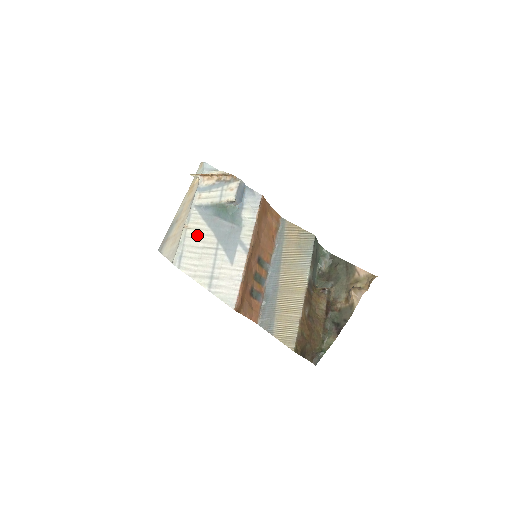
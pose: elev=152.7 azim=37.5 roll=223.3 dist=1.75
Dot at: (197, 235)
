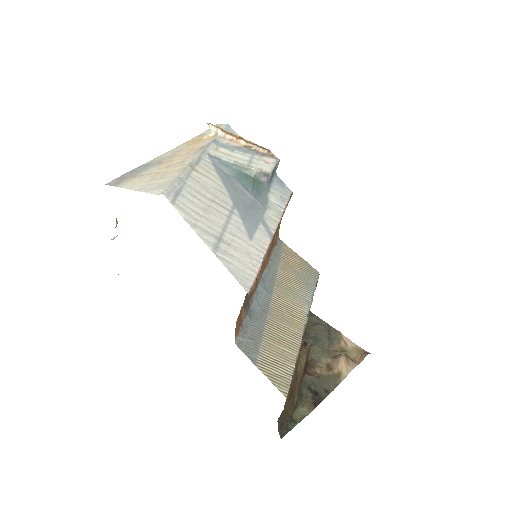
Dot at: (206, 183)
